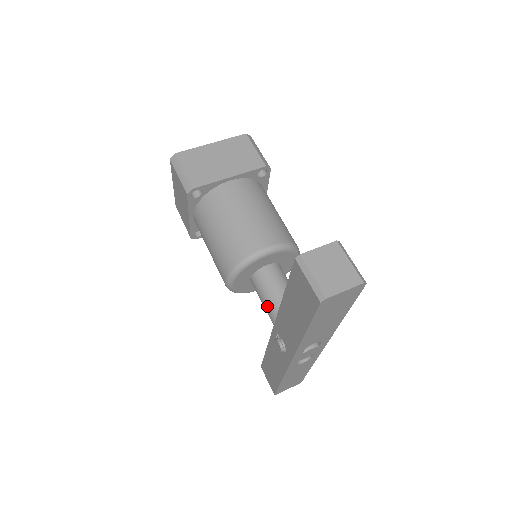
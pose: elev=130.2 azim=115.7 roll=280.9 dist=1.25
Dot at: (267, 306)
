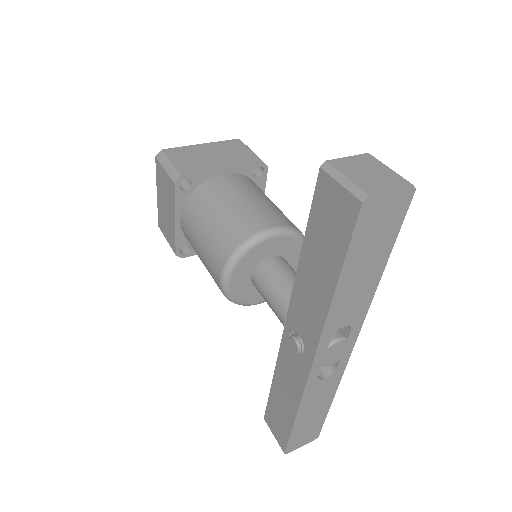
Dot at: (275, 301)
